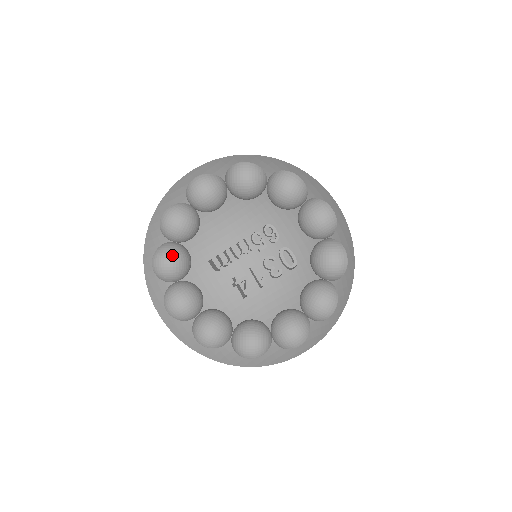
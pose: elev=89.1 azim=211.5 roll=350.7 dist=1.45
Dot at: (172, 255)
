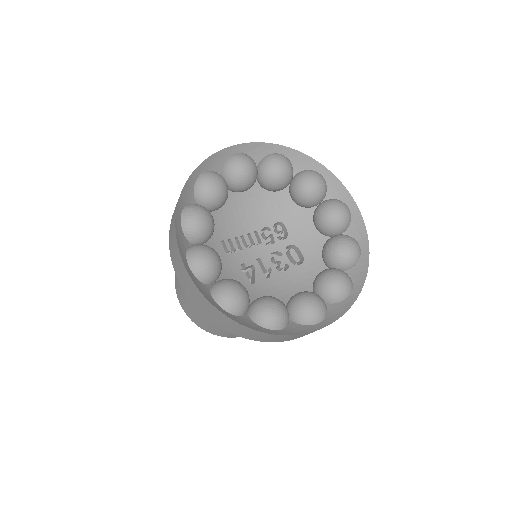
Dot at: (205, 211)
